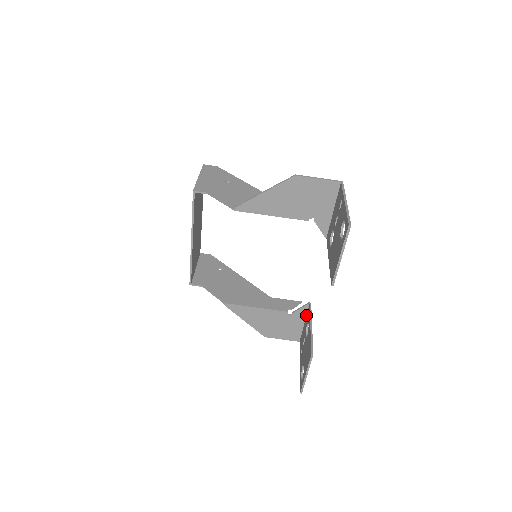
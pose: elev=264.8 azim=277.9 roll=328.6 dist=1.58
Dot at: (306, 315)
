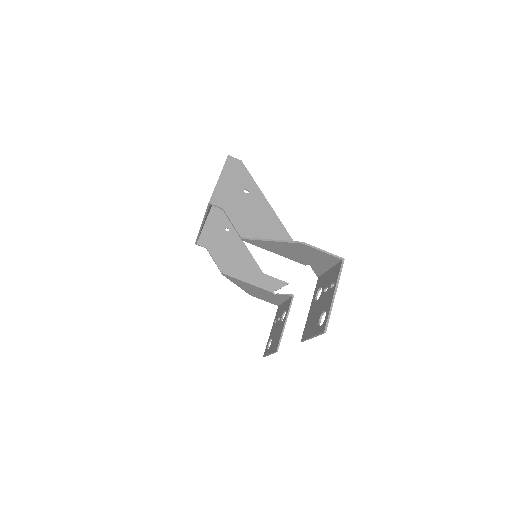
Dot at: (288, 299)
